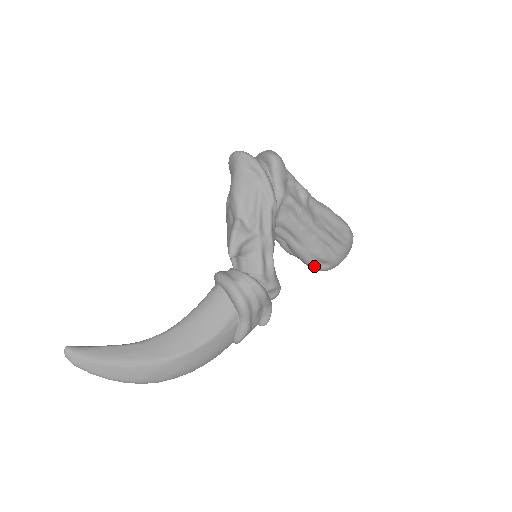
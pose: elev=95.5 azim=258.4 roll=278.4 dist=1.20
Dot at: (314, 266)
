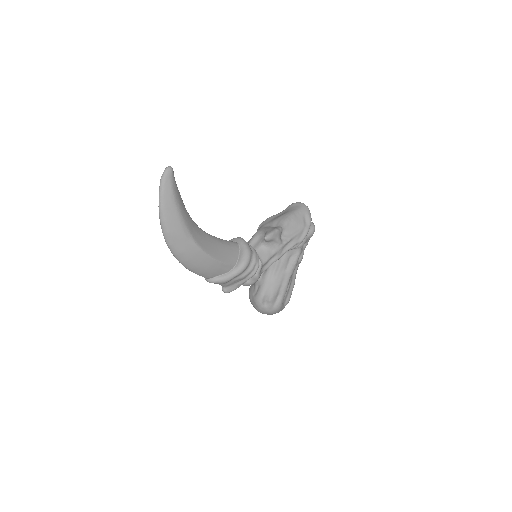
Dot at: (262, 298)
